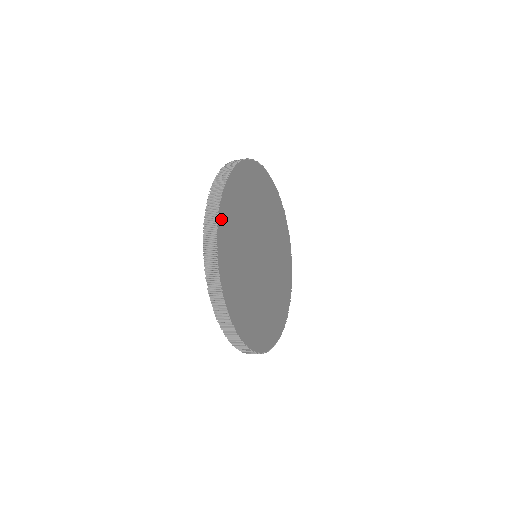
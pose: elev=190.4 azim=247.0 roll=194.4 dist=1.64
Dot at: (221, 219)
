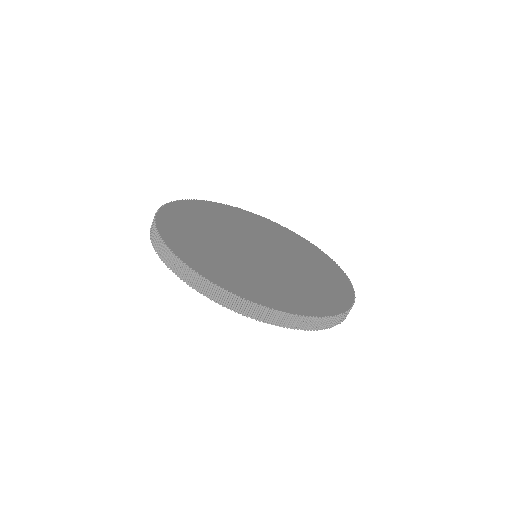
Dot at: (223, 206)
